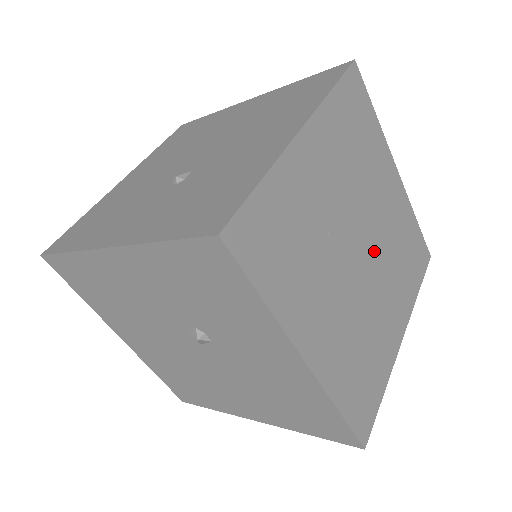
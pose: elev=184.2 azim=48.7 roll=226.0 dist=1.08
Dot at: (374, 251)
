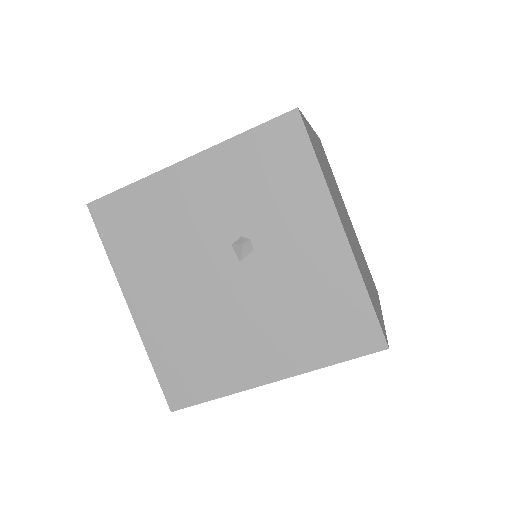
Dot at: (353, 236)
